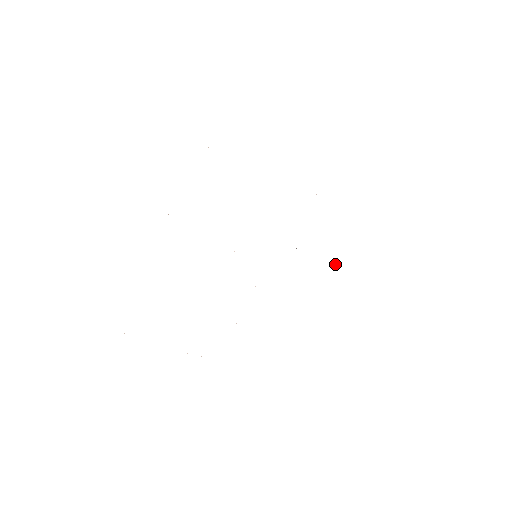
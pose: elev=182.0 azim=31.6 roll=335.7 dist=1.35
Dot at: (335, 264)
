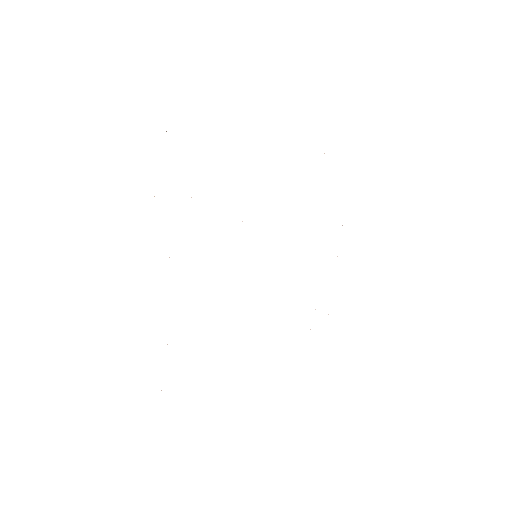
Dot at: occluded
